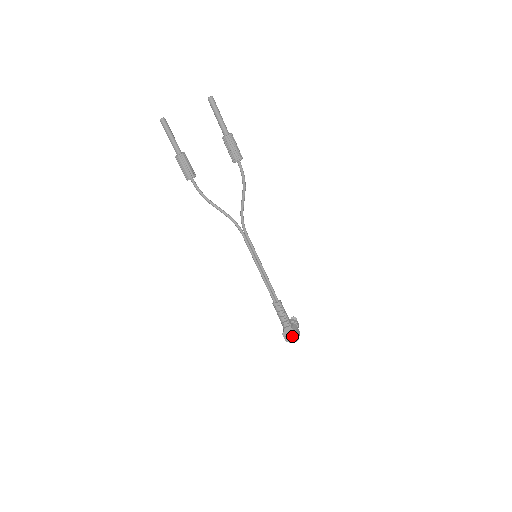
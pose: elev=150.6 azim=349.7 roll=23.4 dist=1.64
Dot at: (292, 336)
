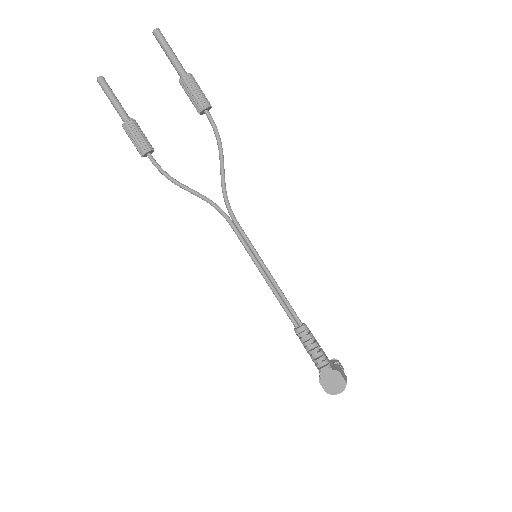
Dot at: (335, 382)
